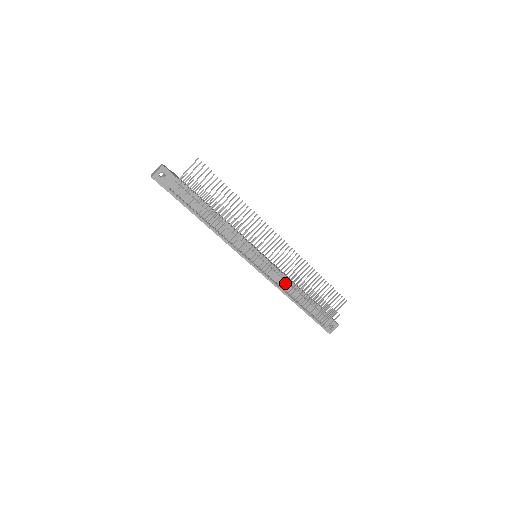
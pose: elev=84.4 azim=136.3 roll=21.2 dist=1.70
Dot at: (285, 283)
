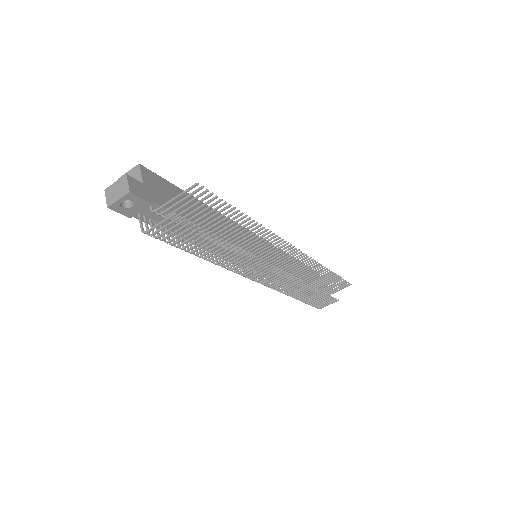
Dot at: occluded
